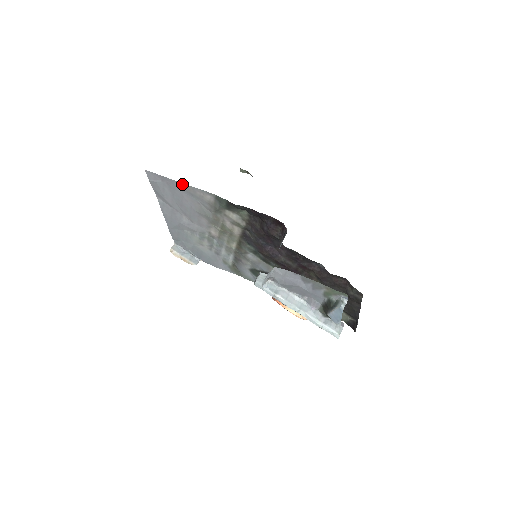
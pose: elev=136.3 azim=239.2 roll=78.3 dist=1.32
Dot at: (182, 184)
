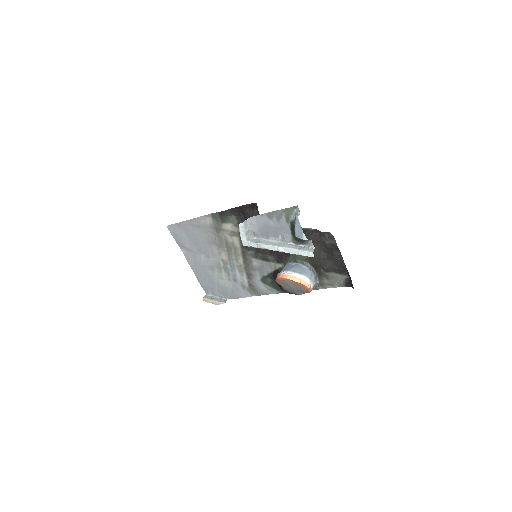
Dot at: (190, 221)
